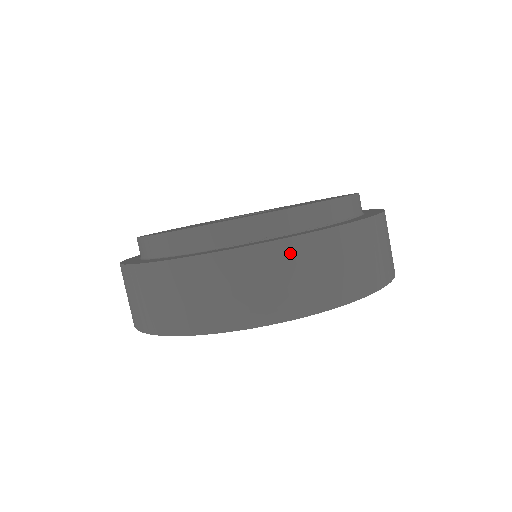
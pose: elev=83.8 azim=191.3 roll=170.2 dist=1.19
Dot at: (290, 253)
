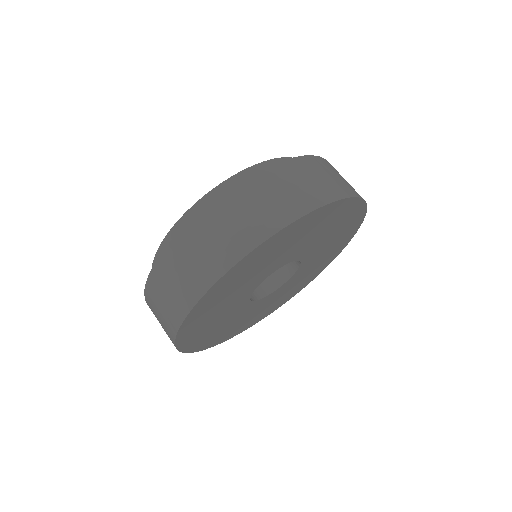
Dot at: (311, 164)
